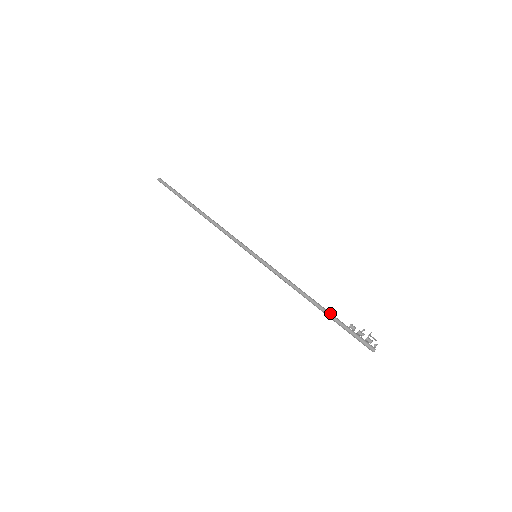
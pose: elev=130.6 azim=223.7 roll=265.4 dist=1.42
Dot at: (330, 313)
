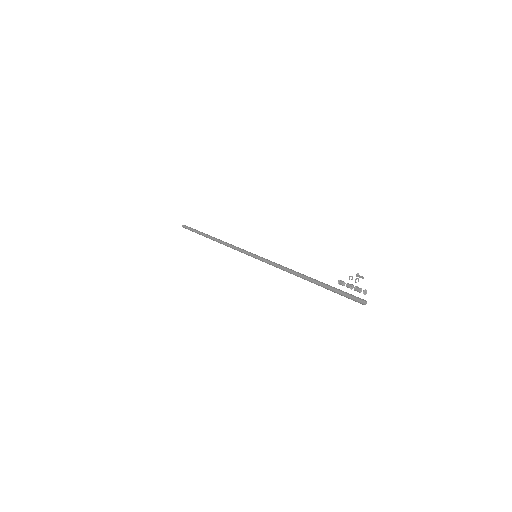
Dot at: occluded
